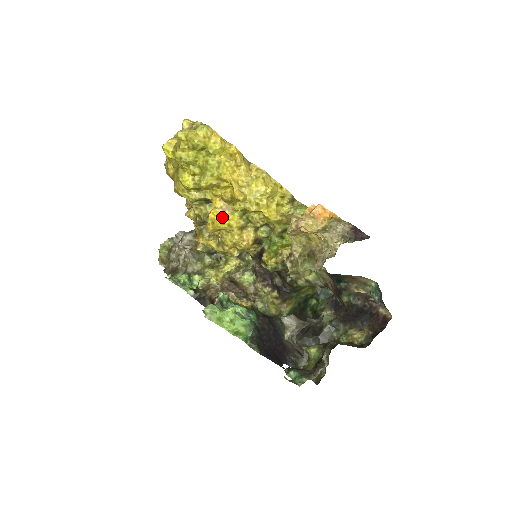
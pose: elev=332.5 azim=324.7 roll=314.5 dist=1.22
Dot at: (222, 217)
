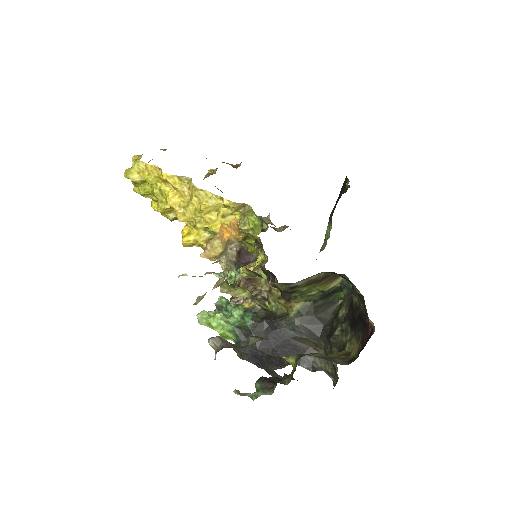
Dot at: (188, 234)
